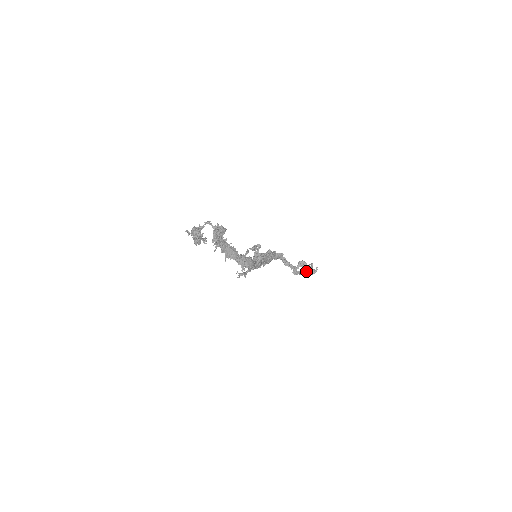
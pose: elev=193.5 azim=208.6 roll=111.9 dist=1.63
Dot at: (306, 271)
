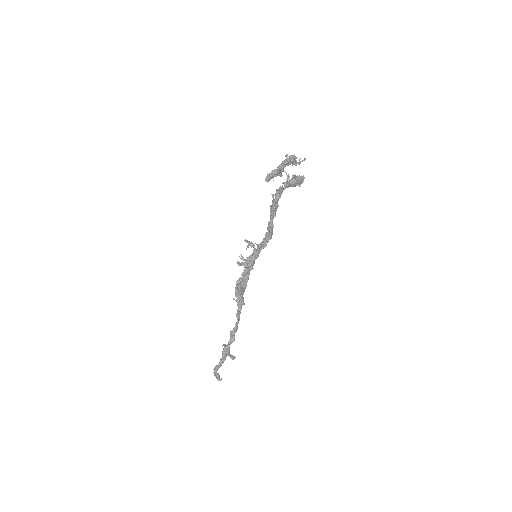
Dot at: (229, 353)
